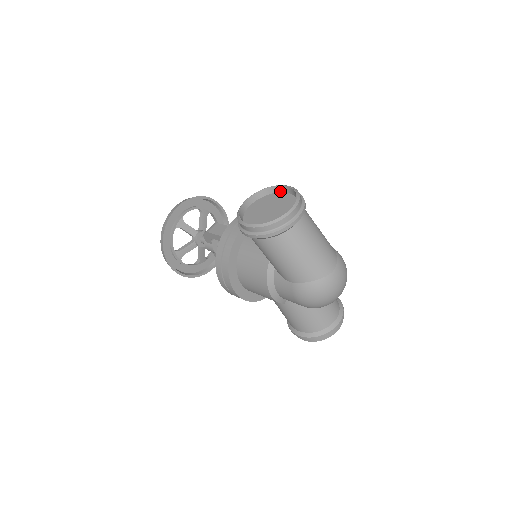
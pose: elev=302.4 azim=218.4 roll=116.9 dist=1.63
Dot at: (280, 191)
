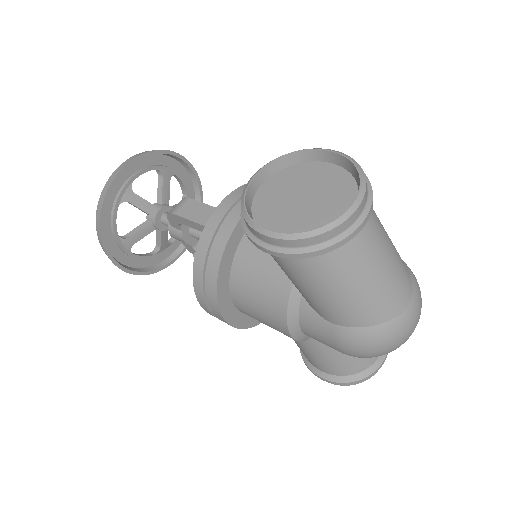
Dot at: (317, 159)
